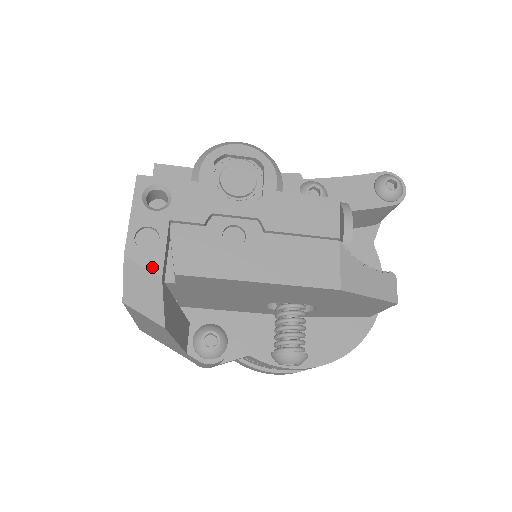
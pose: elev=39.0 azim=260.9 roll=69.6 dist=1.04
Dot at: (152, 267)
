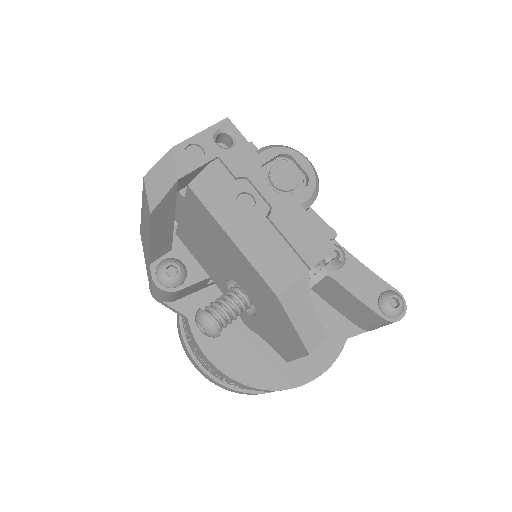
Dot at: (180, 169)
